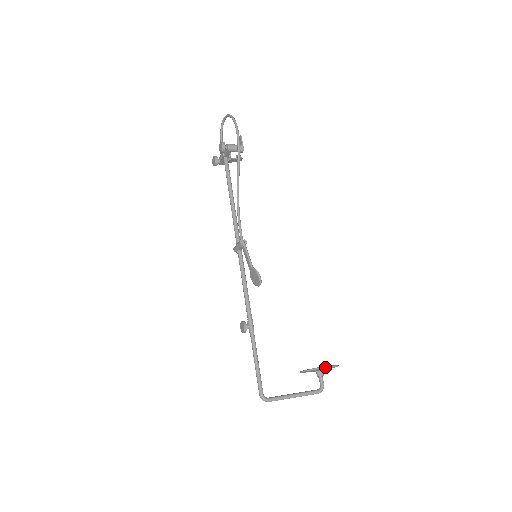
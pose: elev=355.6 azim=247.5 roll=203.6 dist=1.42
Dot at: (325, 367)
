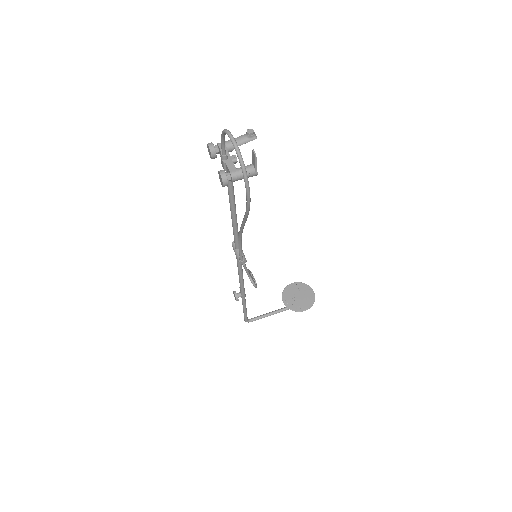
Dot at: occluded
